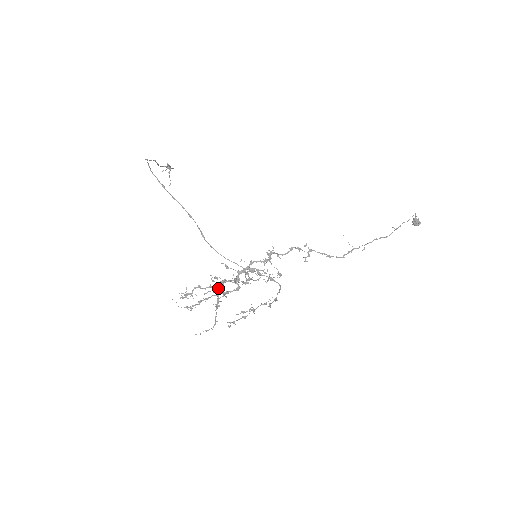
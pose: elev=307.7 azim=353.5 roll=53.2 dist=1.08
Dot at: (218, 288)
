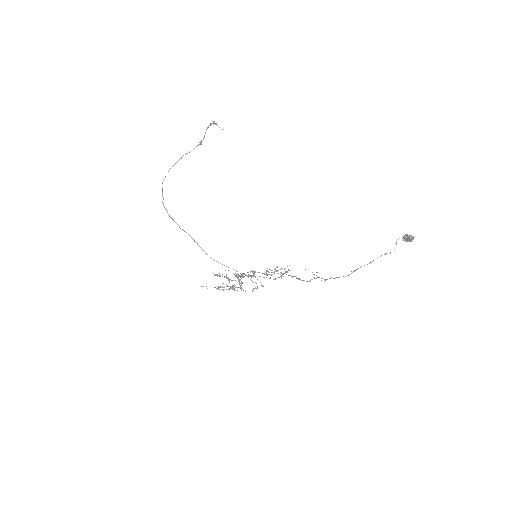
Dot at: occluded
